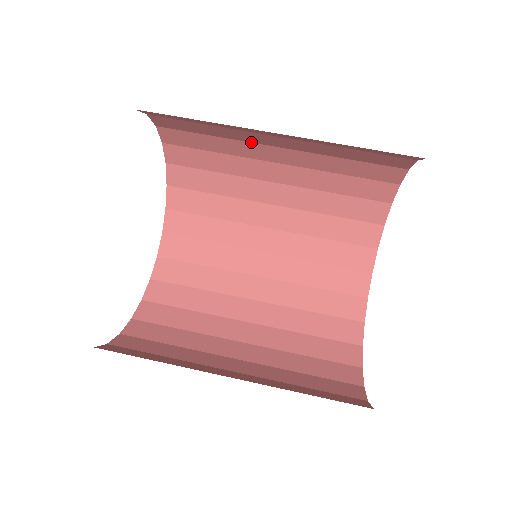
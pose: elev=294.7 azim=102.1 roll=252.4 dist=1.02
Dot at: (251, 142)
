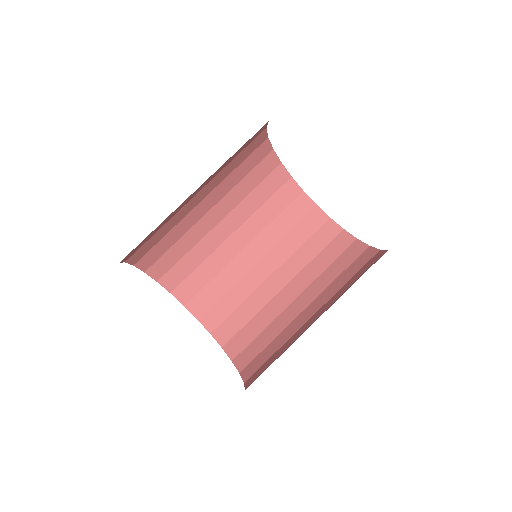
Dot at: occluded
